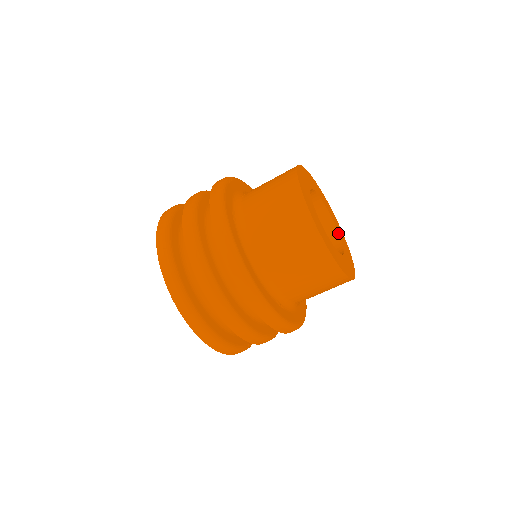
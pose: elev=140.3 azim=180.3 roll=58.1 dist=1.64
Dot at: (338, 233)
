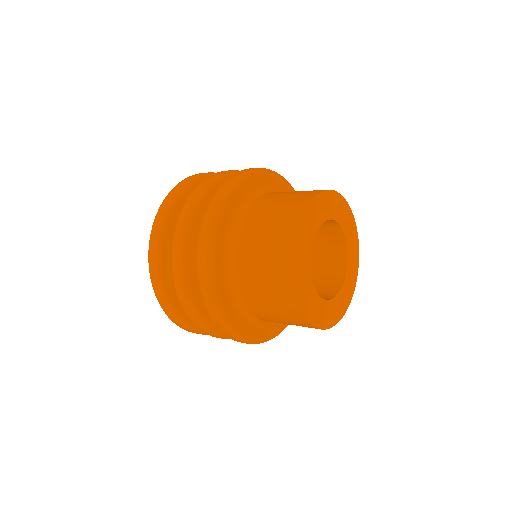
Dot at: (334, 297)
